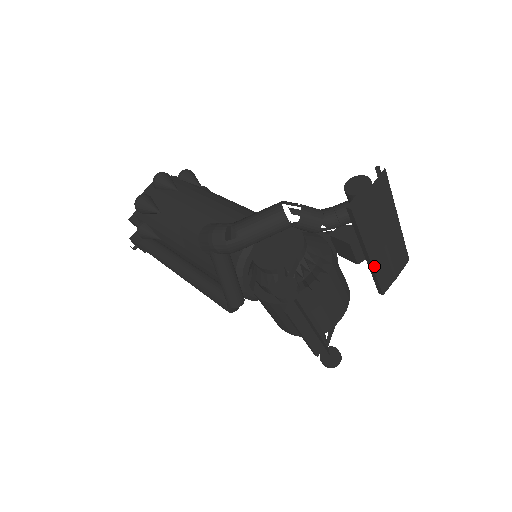
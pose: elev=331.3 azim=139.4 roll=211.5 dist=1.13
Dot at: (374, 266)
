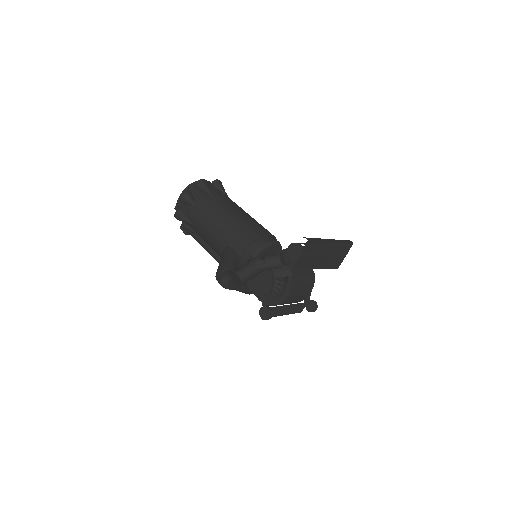
Dot at: (323, 268)
